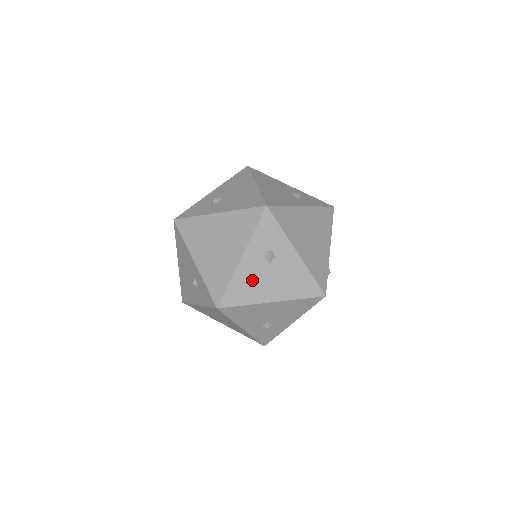
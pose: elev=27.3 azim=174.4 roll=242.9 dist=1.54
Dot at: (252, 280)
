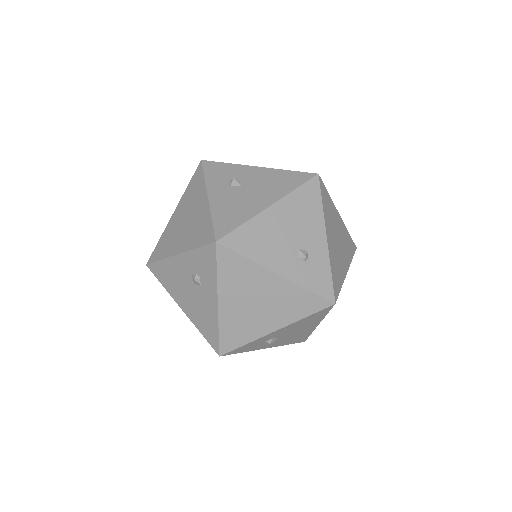
Dot at: (176, 278)
